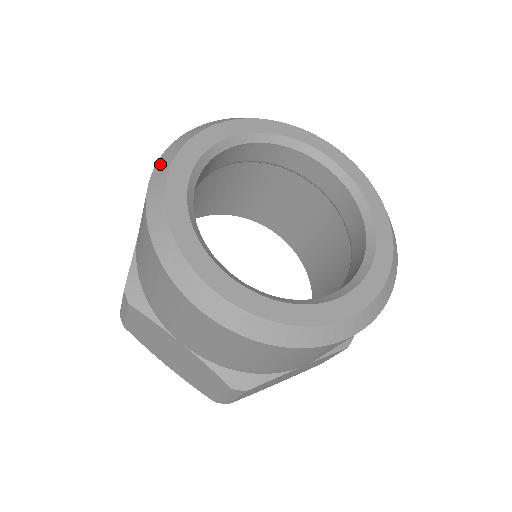
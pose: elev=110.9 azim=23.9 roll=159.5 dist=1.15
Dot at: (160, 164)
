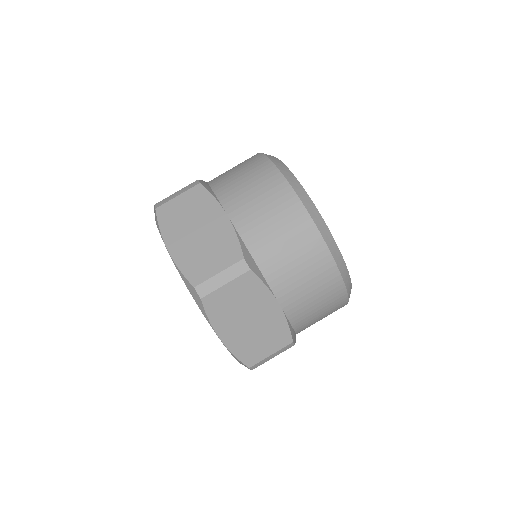
Dot at: occluded
